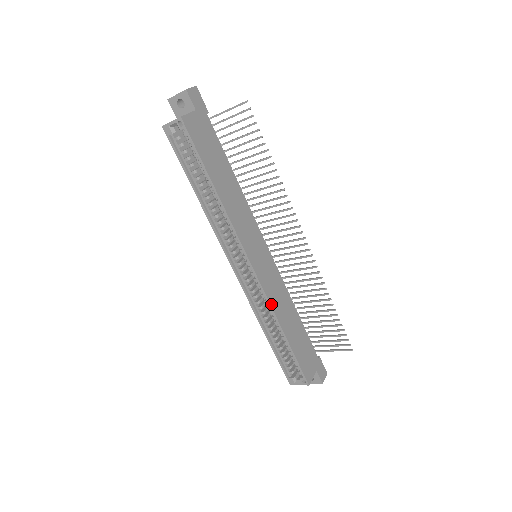
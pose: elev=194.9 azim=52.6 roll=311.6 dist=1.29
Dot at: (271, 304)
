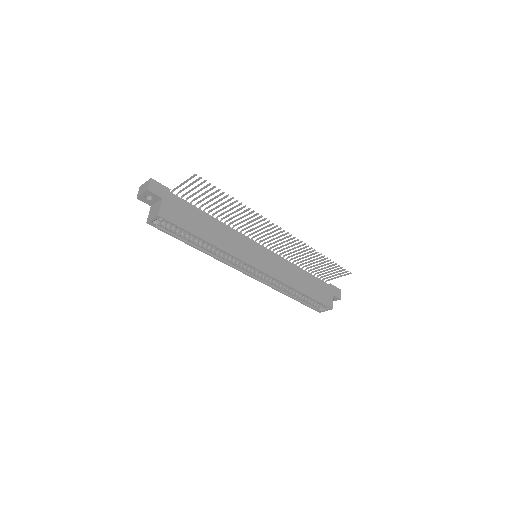
Dot at: (283, 282)
